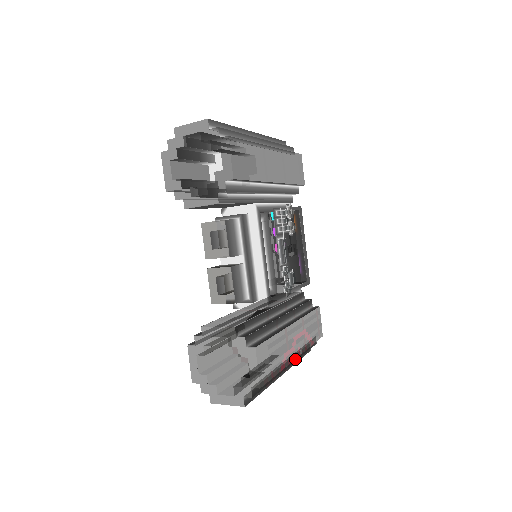
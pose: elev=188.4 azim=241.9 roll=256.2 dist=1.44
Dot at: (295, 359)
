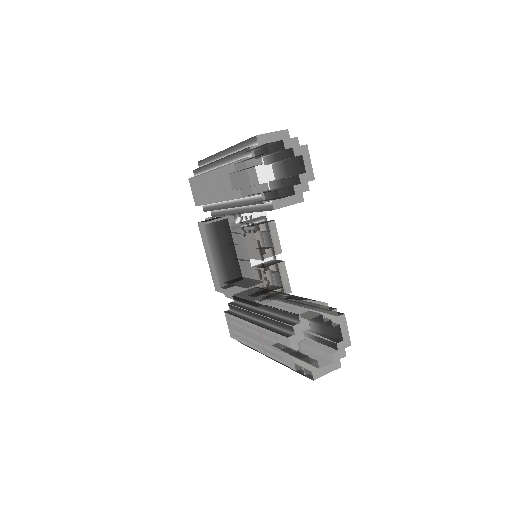
Dot at: occluded
